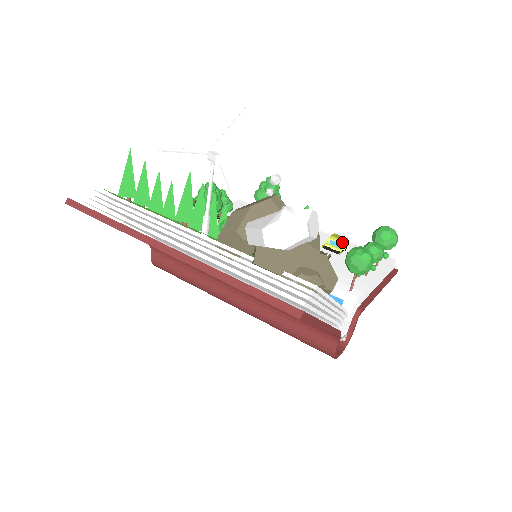
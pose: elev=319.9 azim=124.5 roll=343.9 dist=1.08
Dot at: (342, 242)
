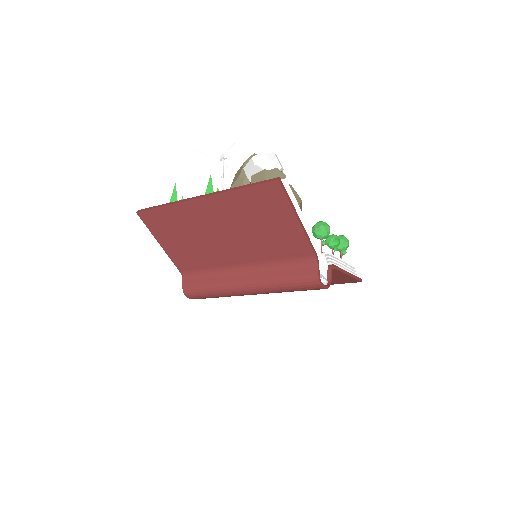
Dot at: occluded
